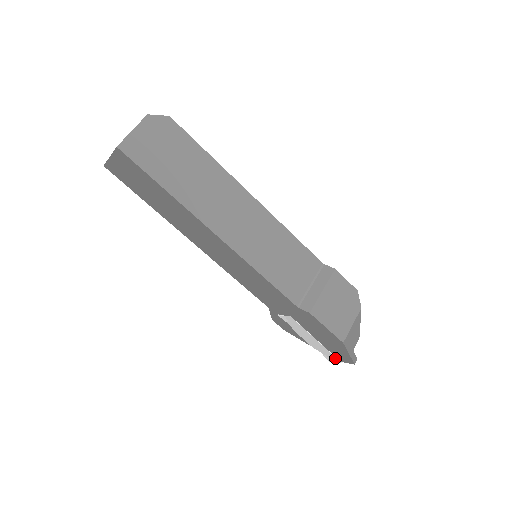
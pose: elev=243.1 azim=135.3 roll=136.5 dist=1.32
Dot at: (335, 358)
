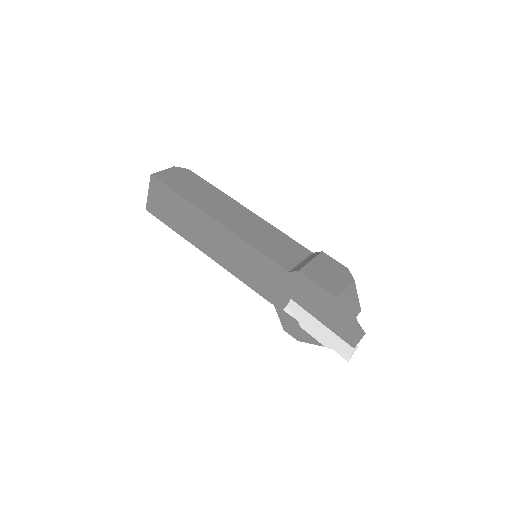
Dot at: (347, 346)
